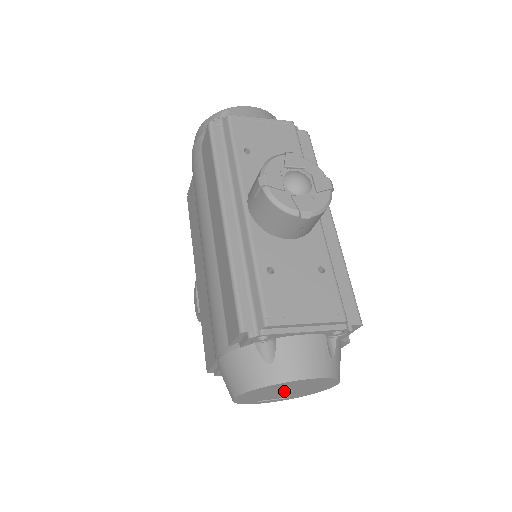
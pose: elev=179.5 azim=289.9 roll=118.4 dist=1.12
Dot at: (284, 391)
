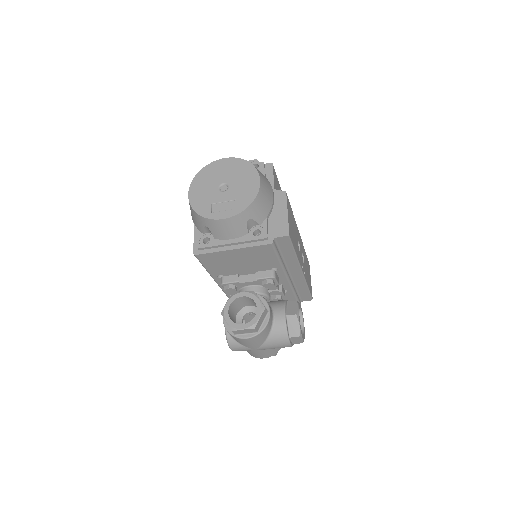
Dot at: (224, 191)
